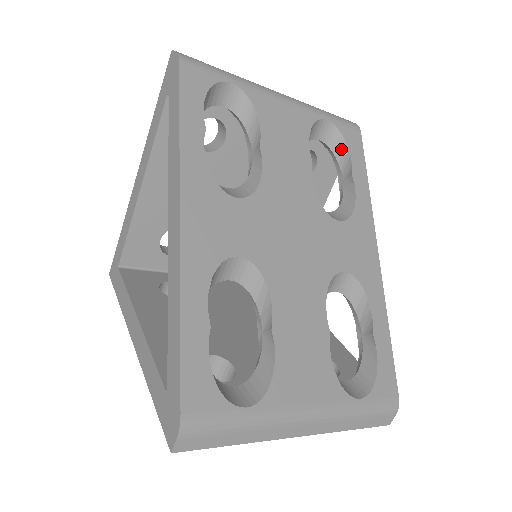
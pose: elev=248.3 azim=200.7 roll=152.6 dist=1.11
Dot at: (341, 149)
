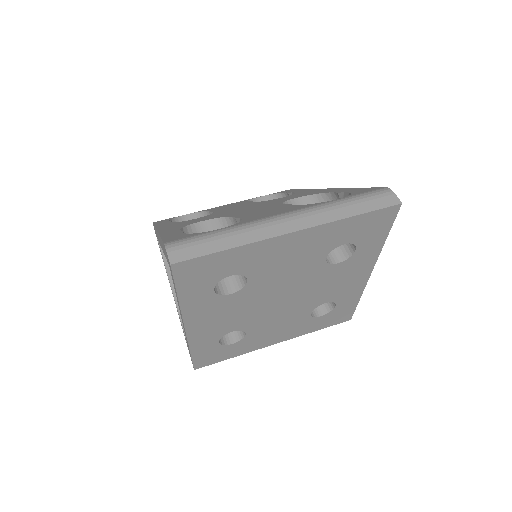
Dot at: occluded
